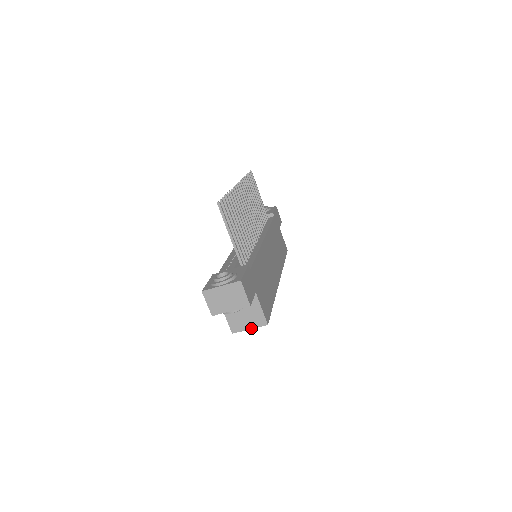
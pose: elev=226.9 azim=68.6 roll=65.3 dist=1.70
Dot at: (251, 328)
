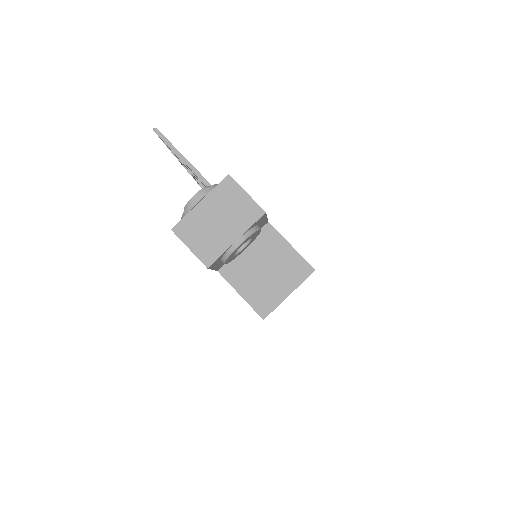
Dot at: (290, 291)
